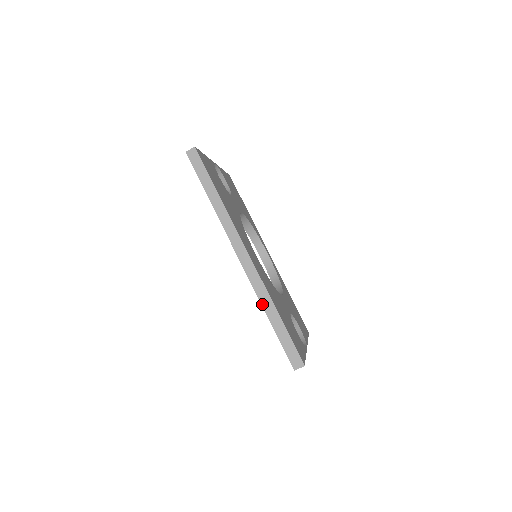
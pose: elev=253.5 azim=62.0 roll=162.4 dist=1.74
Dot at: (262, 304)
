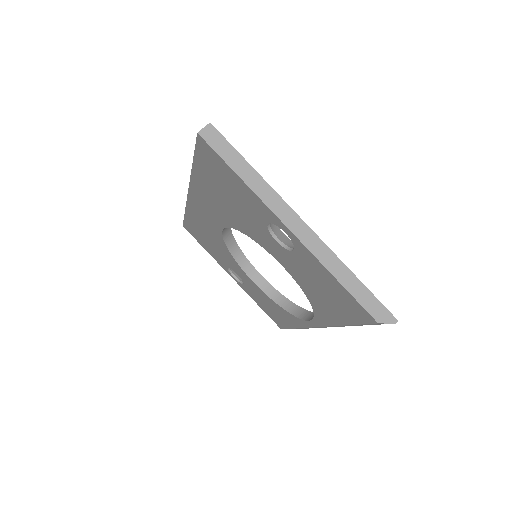
Dot at: (191, 173)
